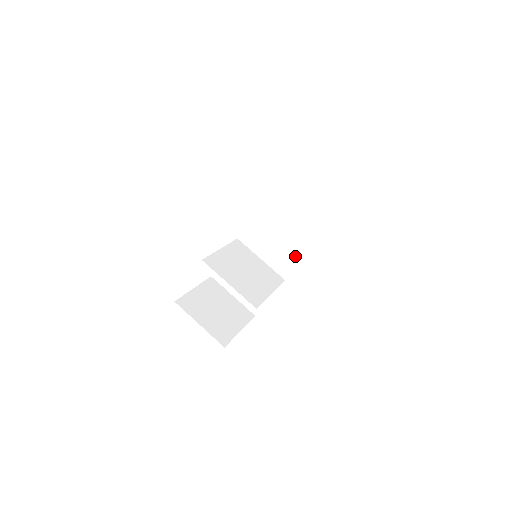
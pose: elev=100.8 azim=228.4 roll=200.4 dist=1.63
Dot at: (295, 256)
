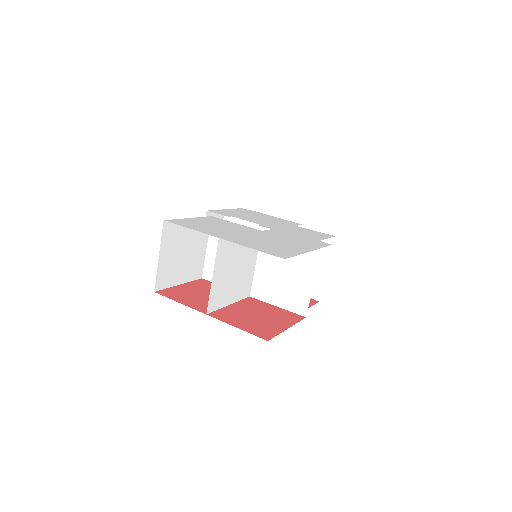
Dot at: (277, 298)
